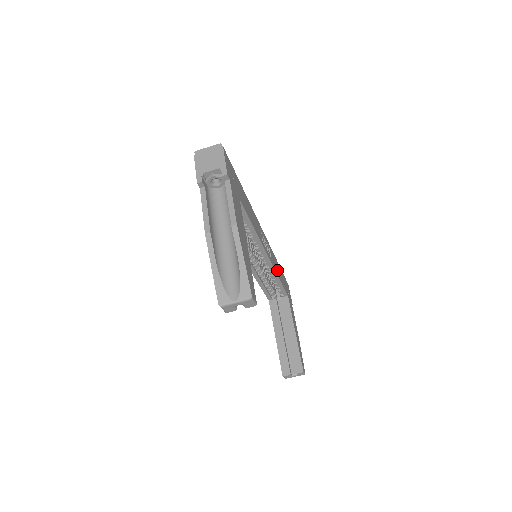
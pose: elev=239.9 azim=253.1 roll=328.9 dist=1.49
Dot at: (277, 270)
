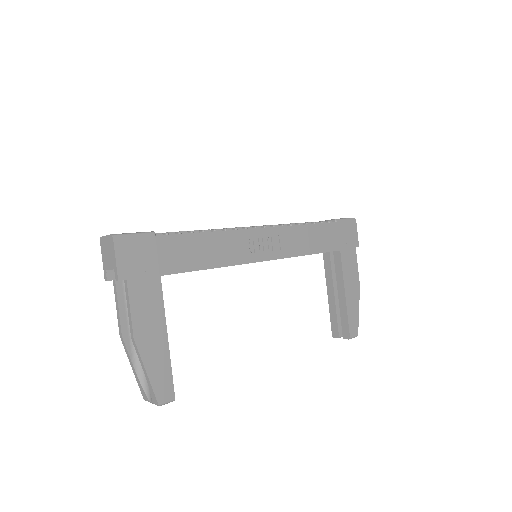
Dot at: (303, 245)
